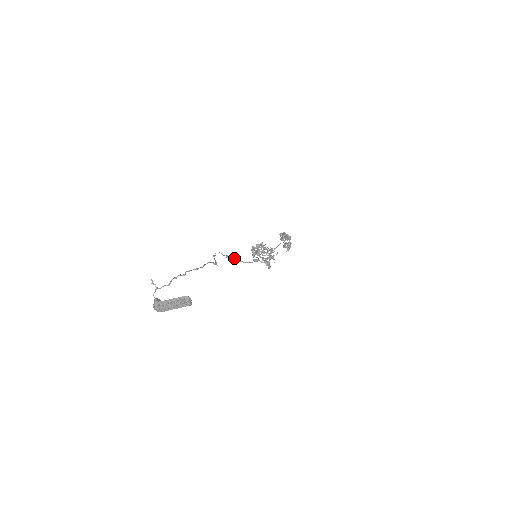
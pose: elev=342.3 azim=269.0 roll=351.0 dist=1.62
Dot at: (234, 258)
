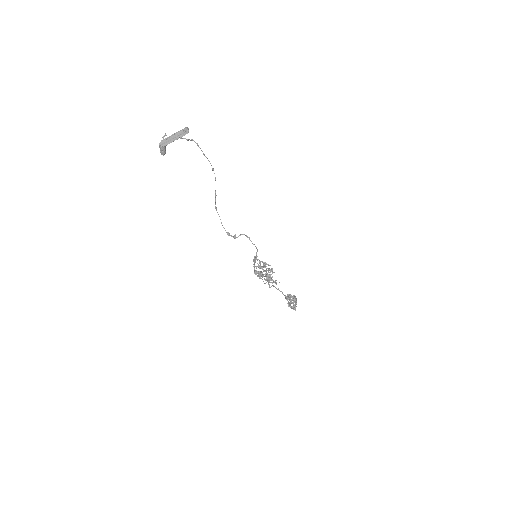
Dot at: (234, 235)
